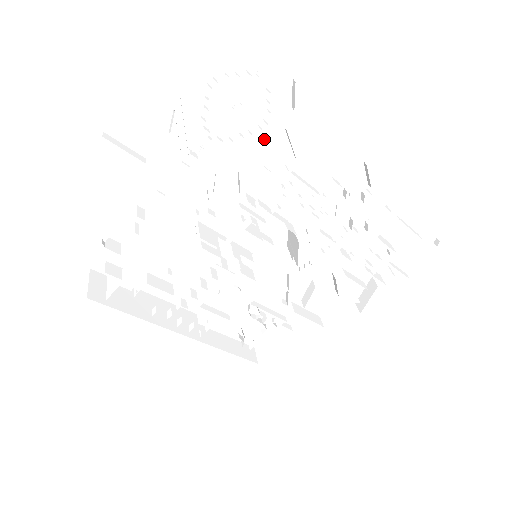
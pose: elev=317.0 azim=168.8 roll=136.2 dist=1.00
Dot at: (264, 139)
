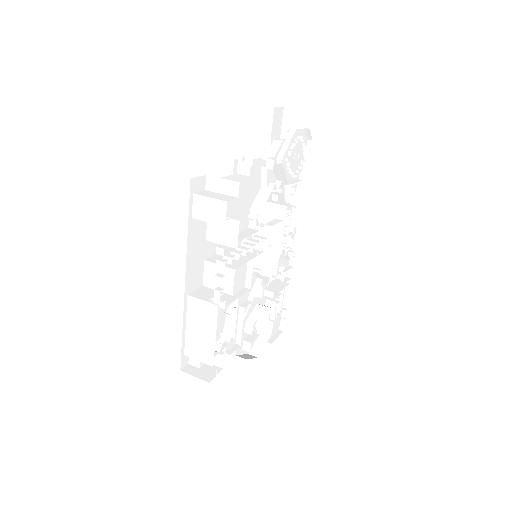
Dot at: (292, 183)
